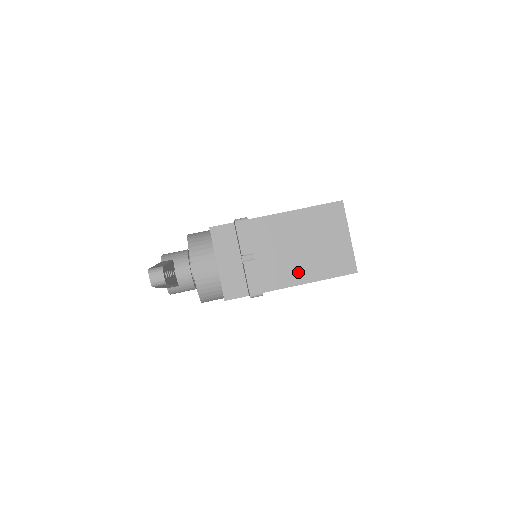
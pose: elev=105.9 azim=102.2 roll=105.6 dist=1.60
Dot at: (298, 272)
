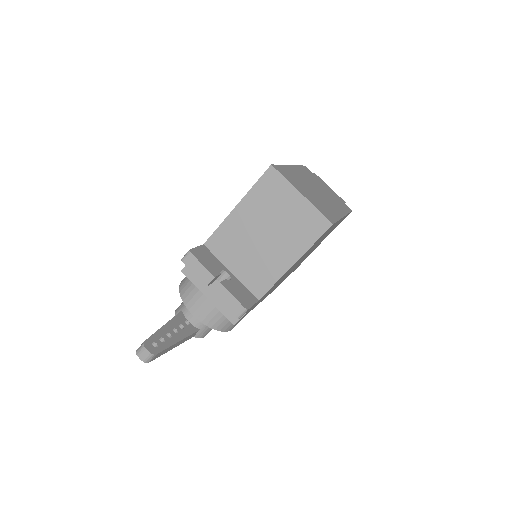
Dot at: (277, 261)
